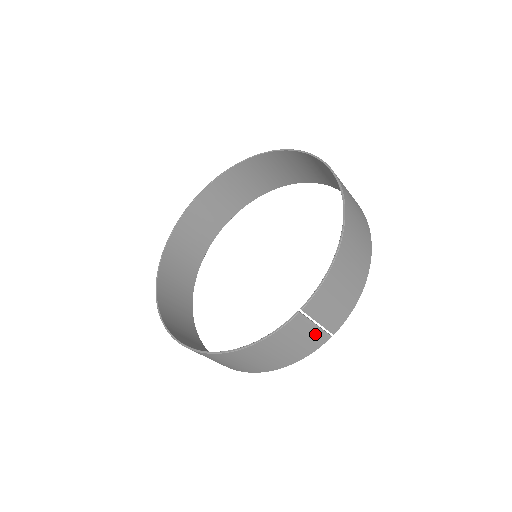
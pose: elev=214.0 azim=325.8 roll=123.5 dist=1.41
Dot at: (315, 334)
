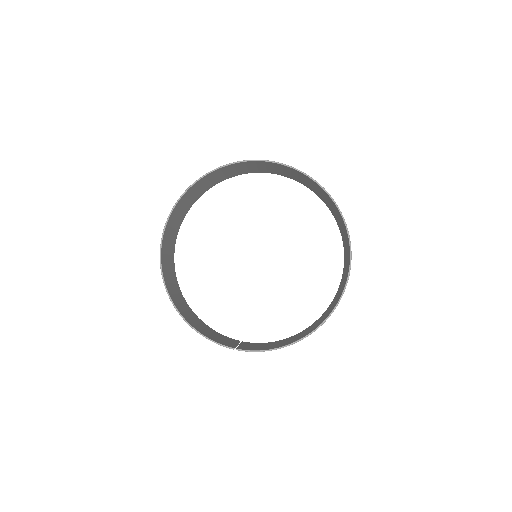
Dot at: occluded
